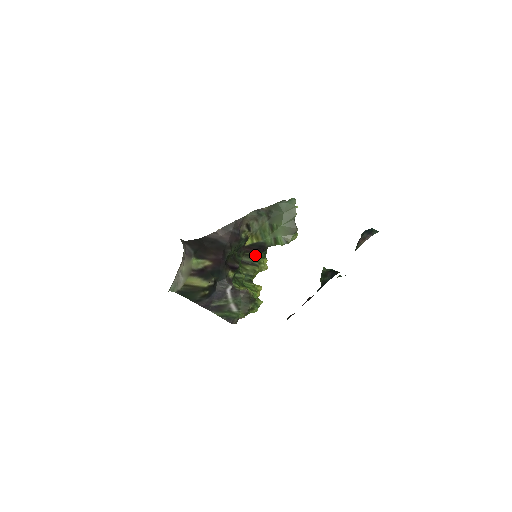
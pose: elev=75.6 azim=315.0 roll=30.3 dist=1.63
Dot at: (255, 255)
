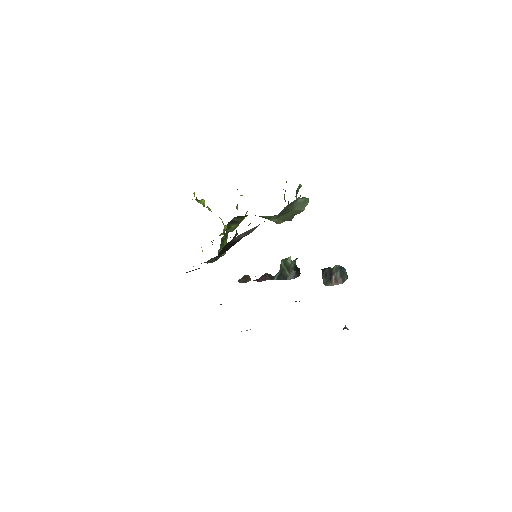
Dot at: occluded
